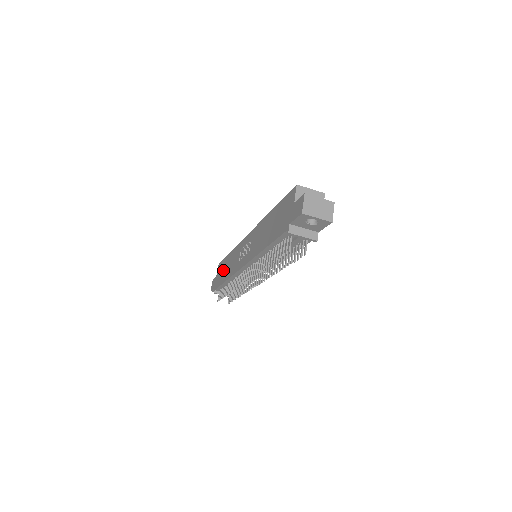
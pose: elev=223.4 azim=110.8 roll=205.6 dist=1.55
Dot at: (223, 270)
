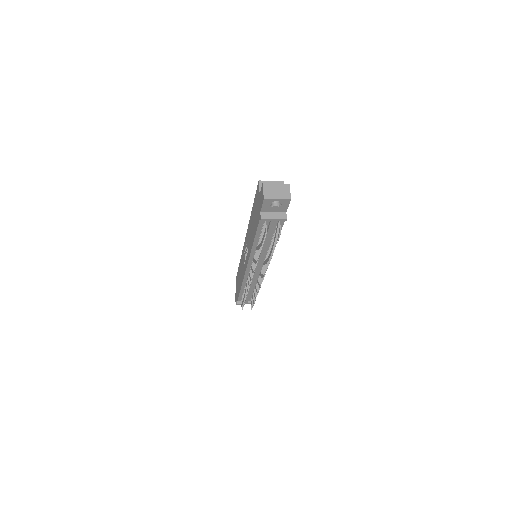
Dot at: (238, 281)
